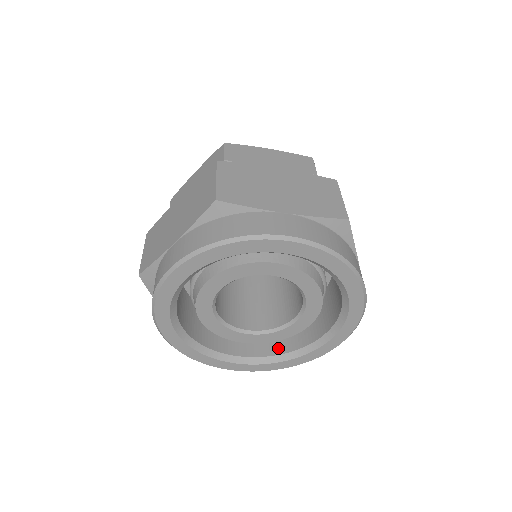
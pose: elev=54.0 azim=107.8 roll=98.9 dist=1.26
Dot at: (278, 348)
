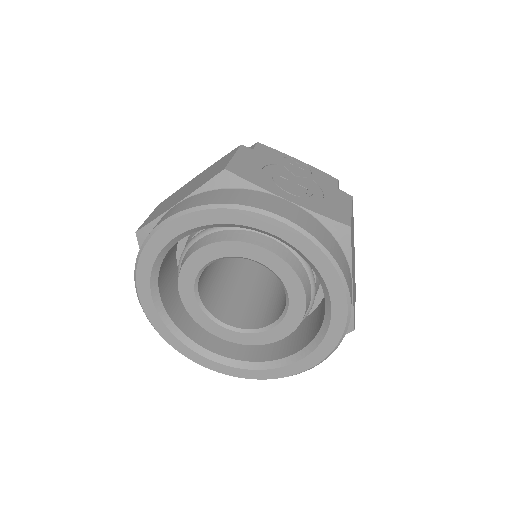
Dot at: (315, 331)
